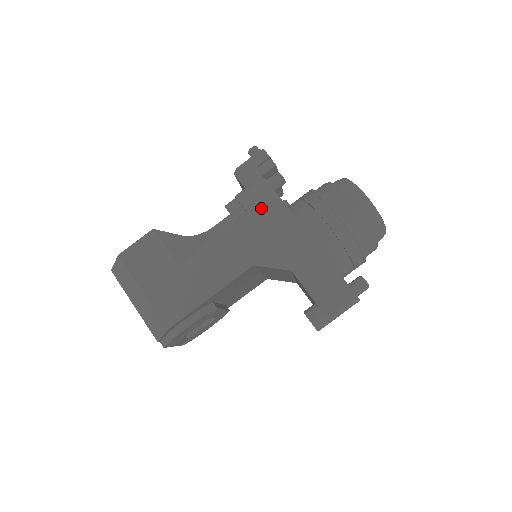
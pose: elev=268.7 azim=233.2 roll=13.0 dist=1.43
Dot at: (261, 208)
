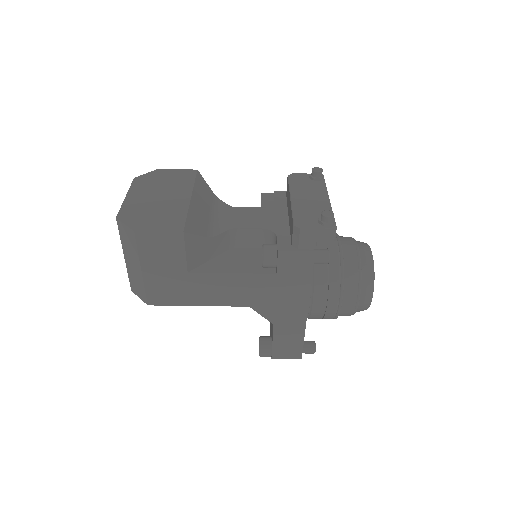
Dot at: (290, 277)
